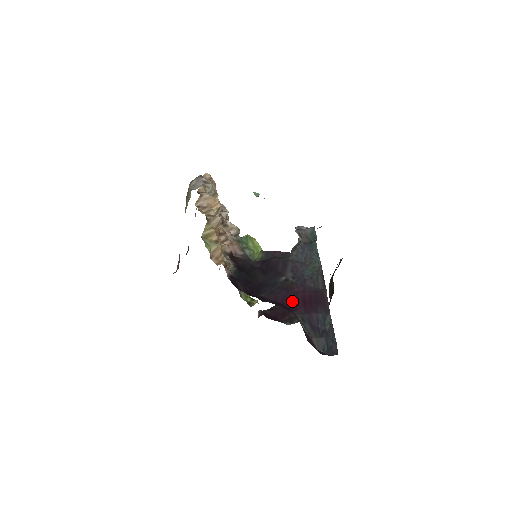
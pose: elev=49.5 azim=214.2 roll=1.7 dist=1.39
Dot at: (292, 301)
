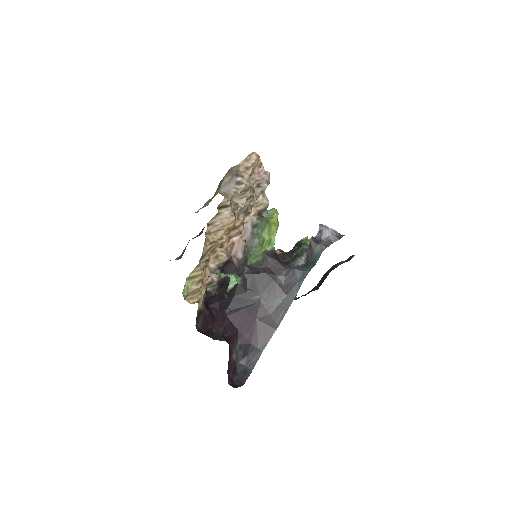
Dot at: (245, 326)
